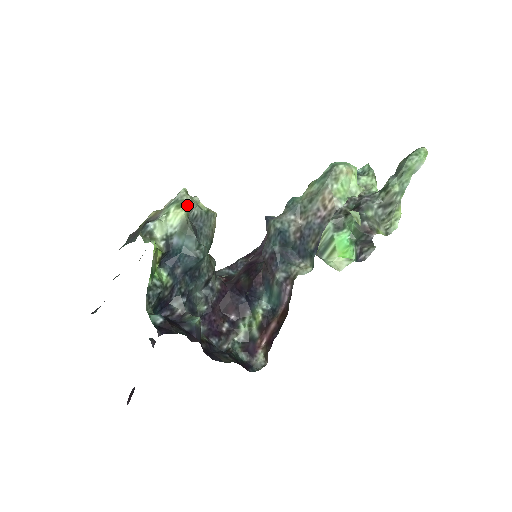
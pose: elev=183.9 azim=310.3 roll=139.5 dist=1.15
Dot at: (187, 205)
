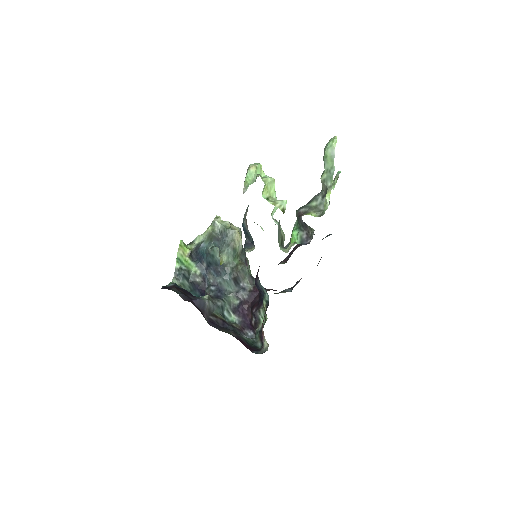
Dot at: (213, 224)
